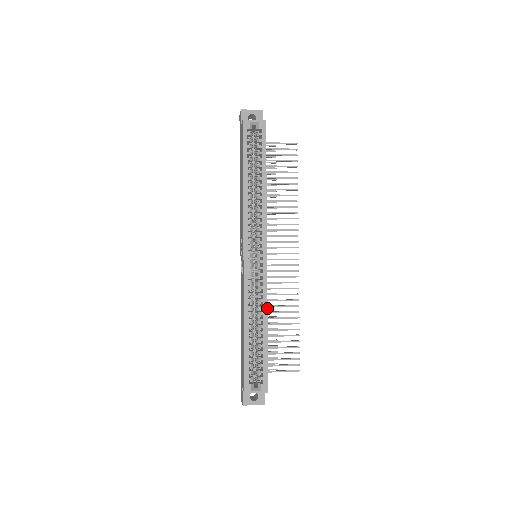
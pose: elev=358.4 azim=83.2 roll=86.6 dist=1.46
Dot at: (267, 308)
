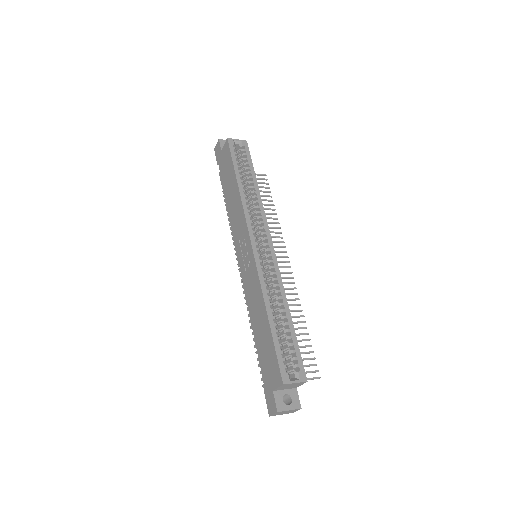
Dot at: occluded
